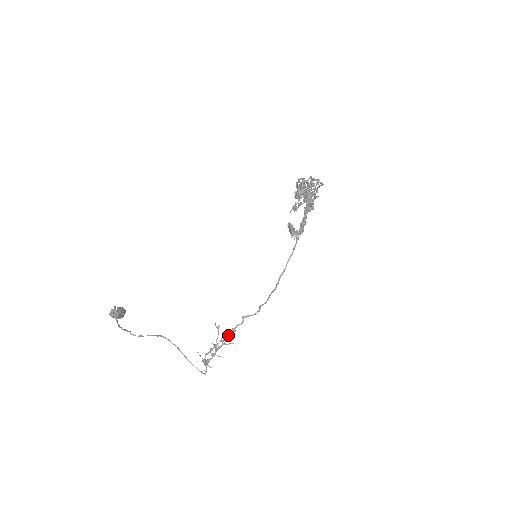
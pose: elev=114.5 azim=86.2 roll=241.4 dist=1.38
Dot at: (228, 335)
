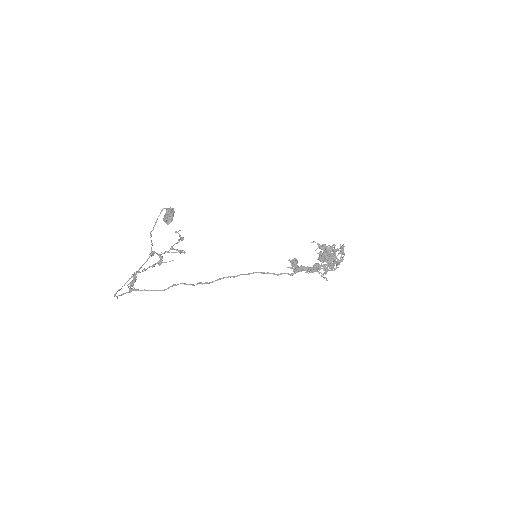
Dot at: (183, 237)
